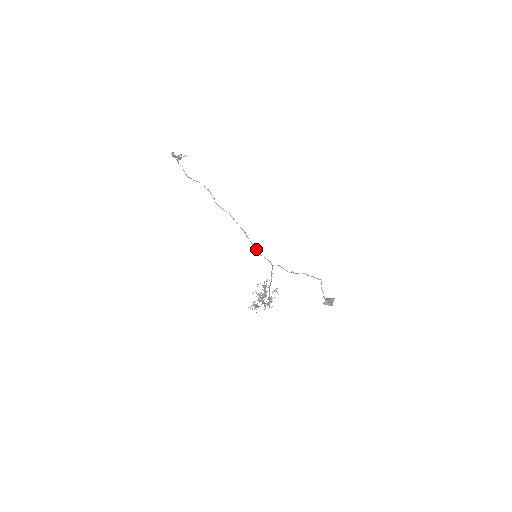
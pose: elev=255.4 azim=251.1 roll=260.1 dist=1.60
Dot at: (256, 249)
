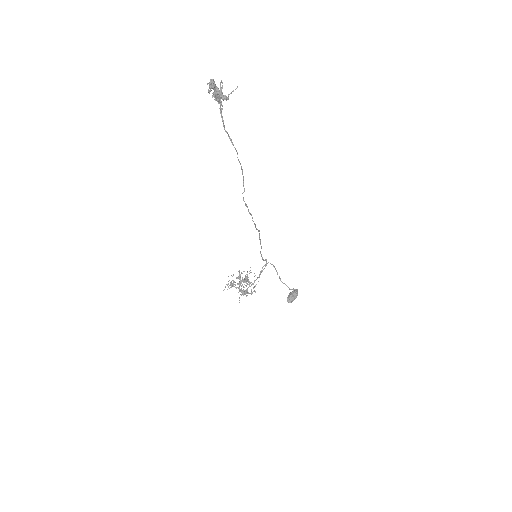
Dot at: occluded
